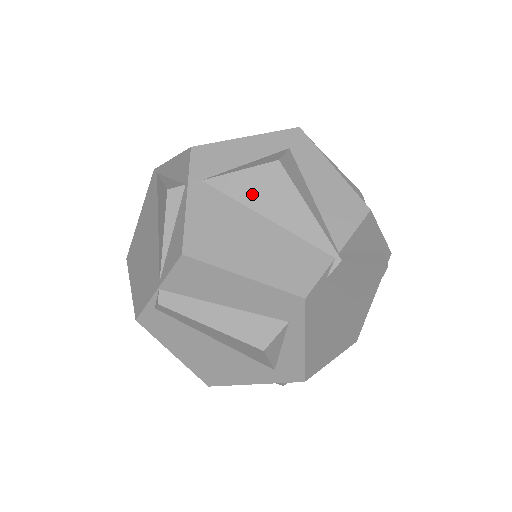
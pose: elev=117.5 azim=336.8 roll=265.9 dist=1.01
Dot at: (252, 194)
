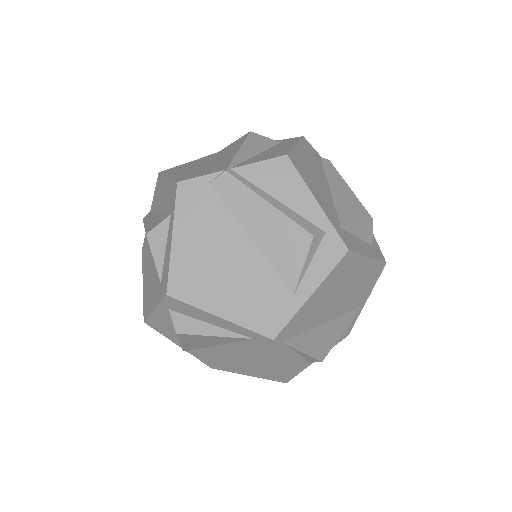
Dot at: (224, 152)
